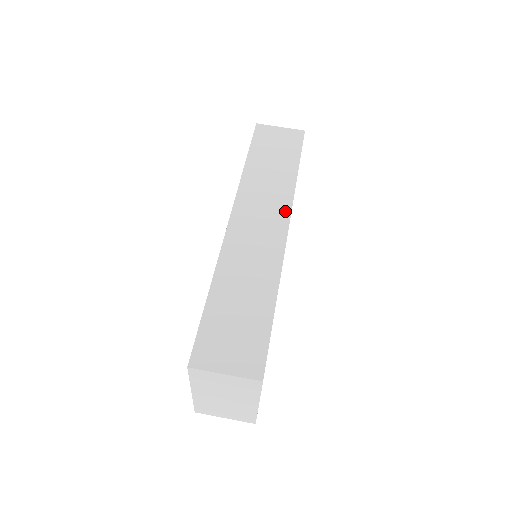
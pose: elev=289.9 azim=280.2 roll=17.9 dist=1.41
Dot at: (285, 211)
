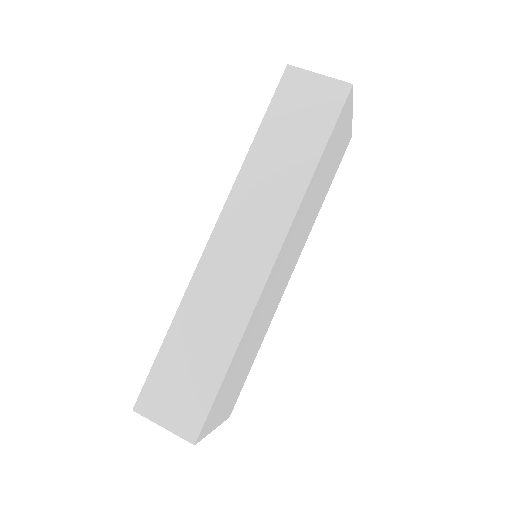
Dot at: (279, 233)
